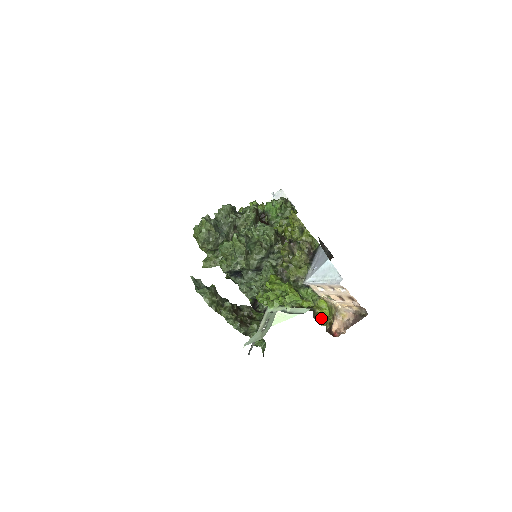
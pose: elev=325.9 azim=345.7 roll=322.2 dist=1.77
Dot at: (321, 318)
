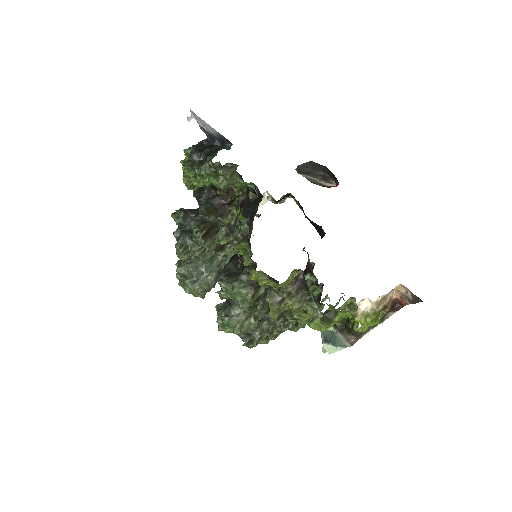
Dot at: occluded
